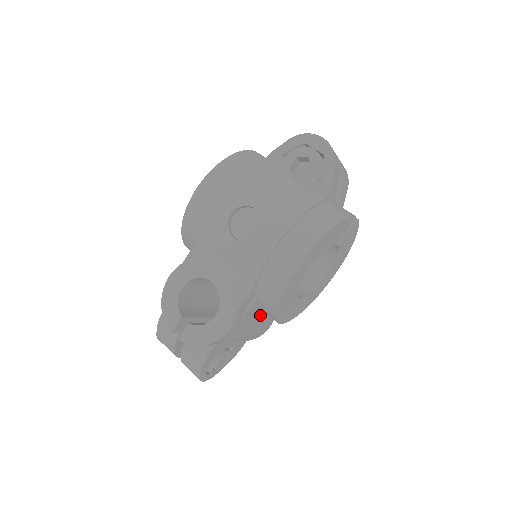
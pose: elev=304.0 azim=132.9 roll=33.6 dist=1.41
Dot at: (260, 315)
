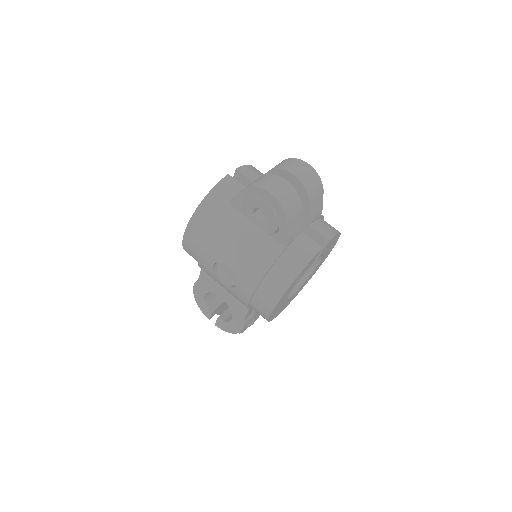
Dot at: occluded
